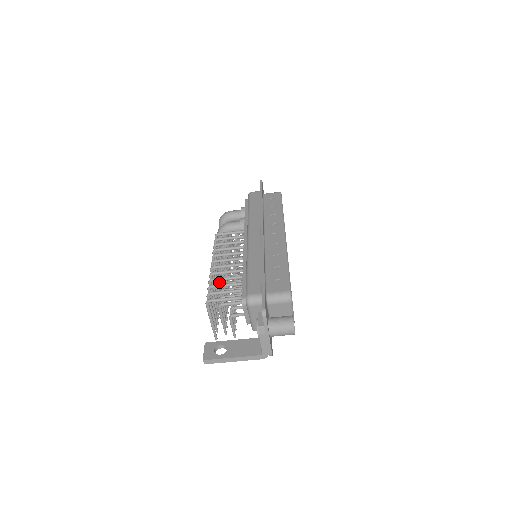
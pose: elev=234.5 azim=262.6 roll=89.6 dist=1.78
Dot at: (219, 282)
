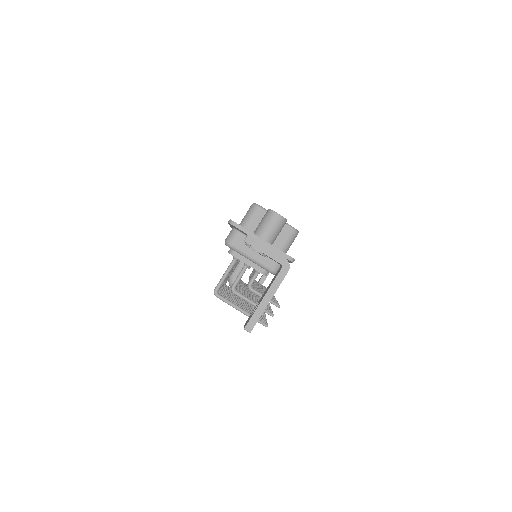
Dot at: occluded
